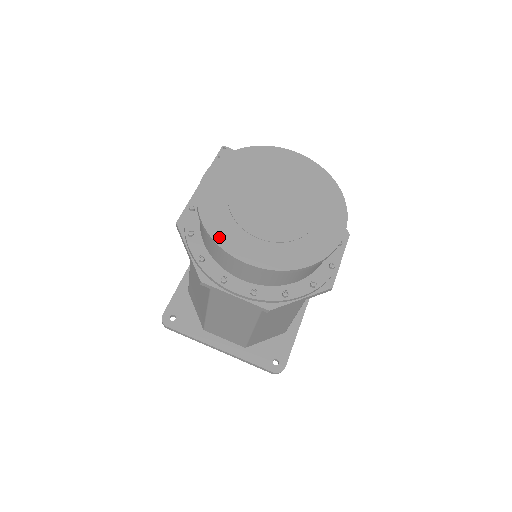
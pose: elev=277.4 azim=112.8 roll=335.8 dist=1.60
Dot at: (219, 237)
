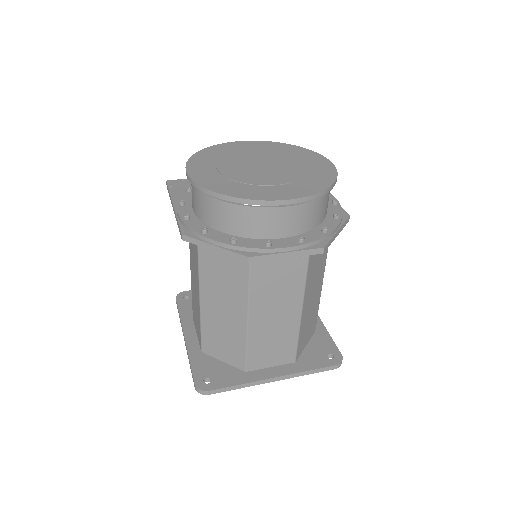
Dot at: (246, 196)
